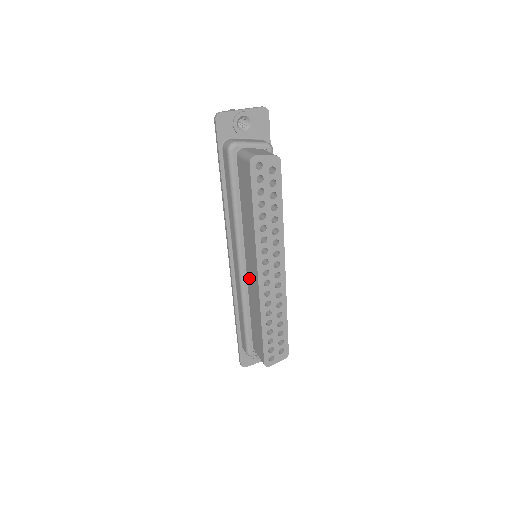
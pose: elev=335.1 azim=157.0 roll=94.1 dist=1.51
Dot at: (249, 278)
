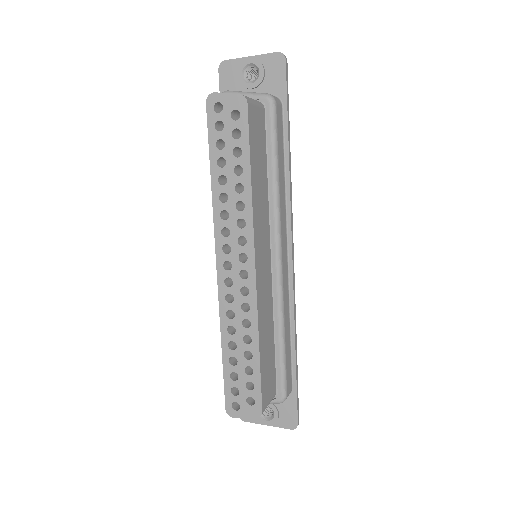
Dot at: occluded
